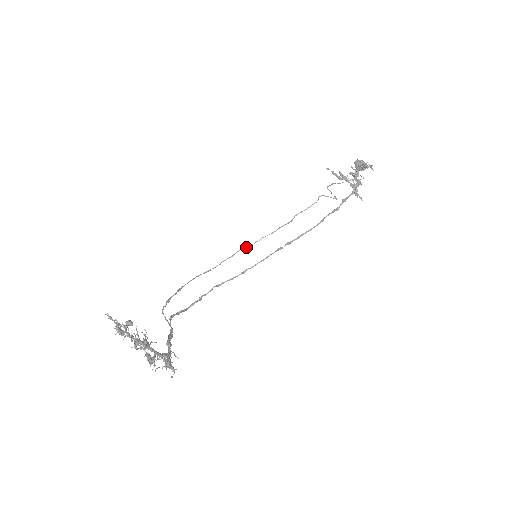
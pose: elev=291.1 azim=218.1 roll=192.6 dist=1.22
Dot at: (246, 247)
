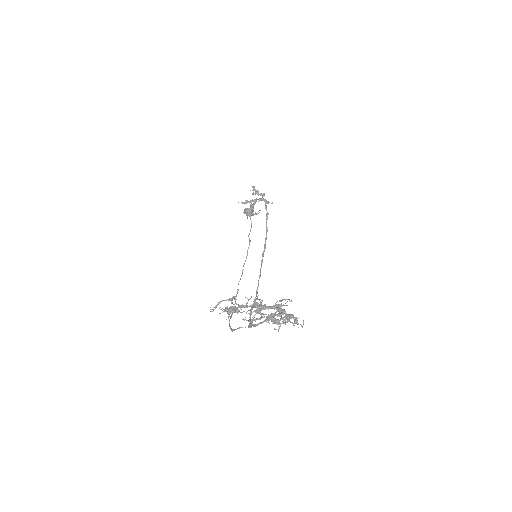
Dot at: (240, 278)
